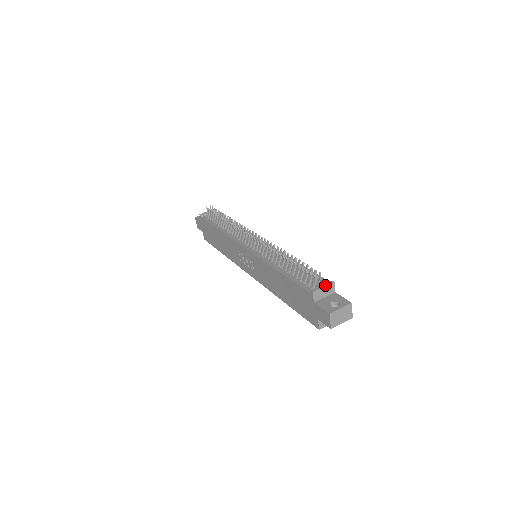
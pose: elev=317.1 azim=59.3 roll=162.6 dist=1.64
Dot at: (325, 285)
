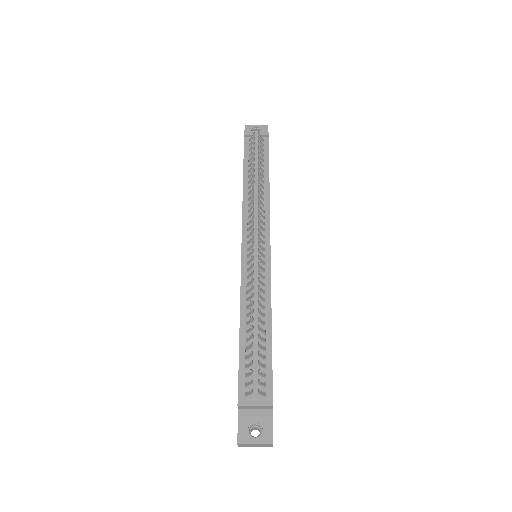
Dot at: (259, 404)
